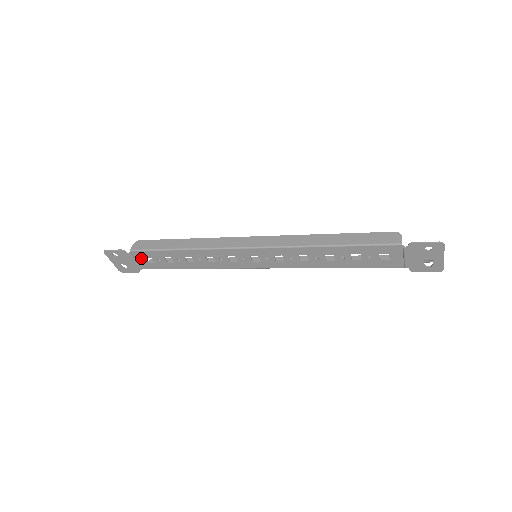
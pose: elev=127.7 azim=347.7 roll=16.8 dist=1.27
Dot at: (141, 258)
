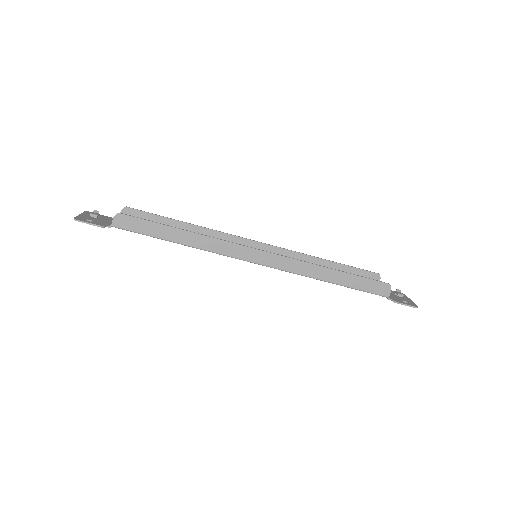
Dot at: occluded
